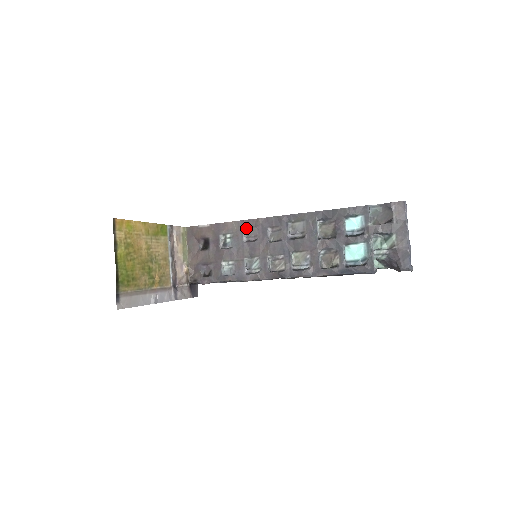
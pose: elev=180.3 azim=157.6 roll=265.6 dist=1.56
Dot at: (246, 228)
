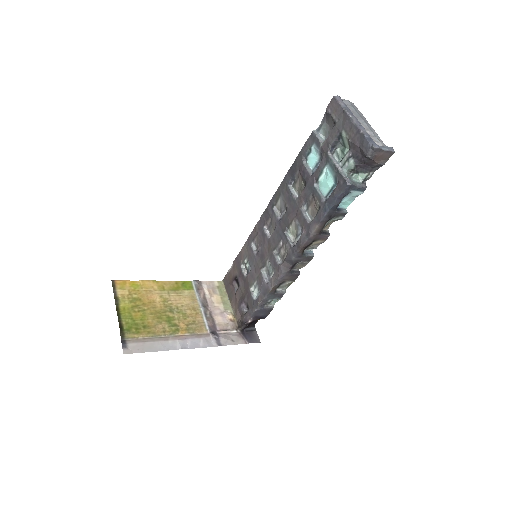
Dot at: (252, 243)
